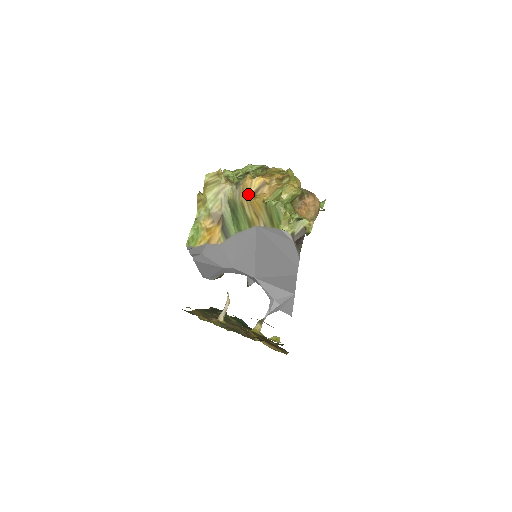
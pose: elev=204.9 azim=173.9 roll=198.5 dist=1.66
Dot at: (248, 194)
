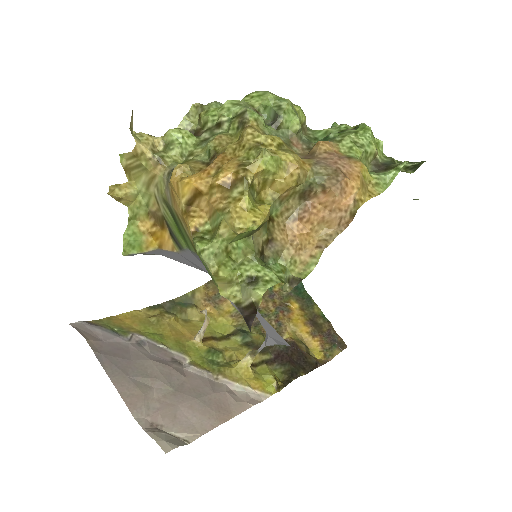
Dot at: (178, 205)
